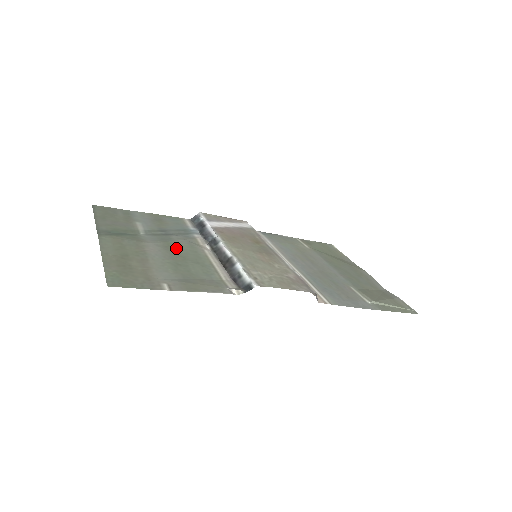
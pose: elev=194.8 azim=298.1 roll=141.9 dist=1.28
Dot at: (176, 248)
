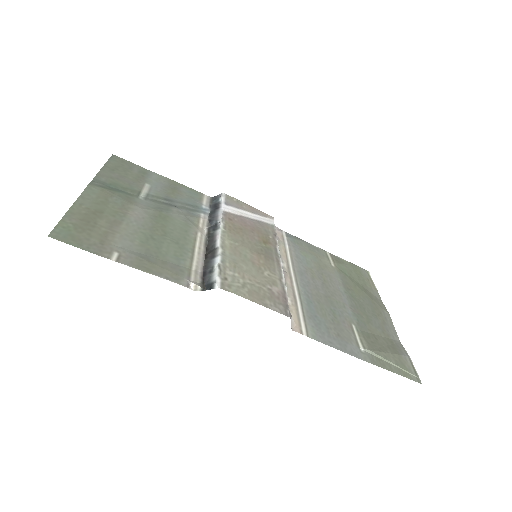
Dot at: (166, 221)
